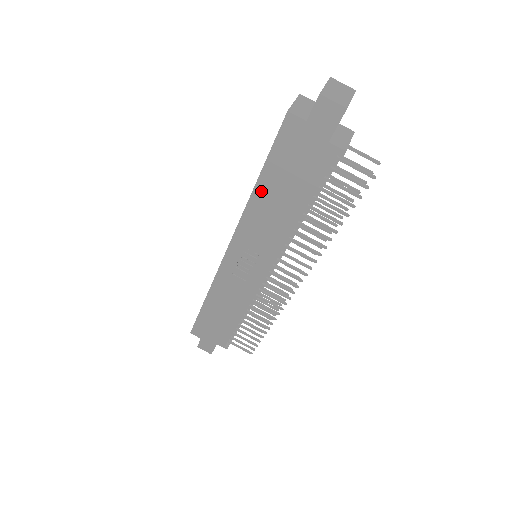
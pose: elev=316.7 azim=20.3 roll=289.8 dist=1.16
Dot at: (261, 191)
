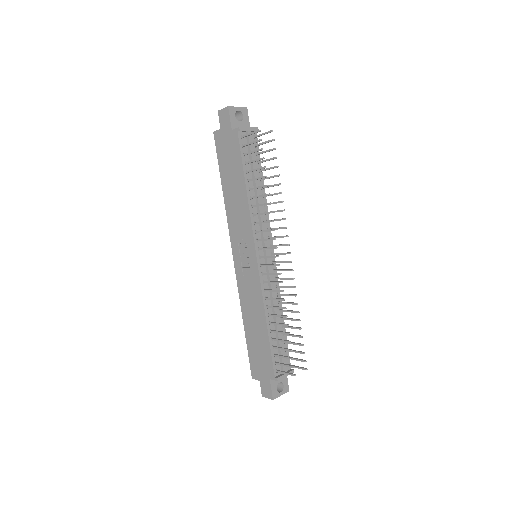
Dot at: (226, 190)
